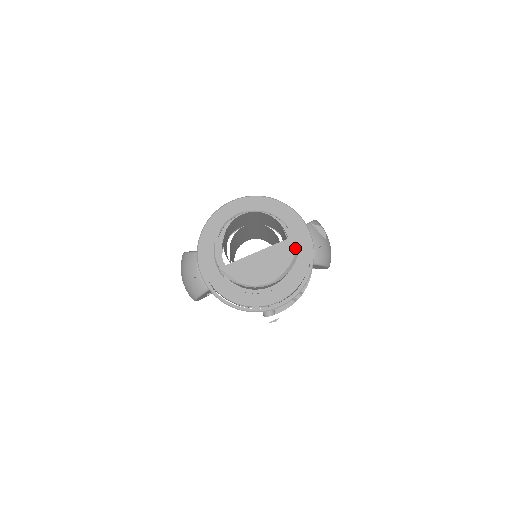
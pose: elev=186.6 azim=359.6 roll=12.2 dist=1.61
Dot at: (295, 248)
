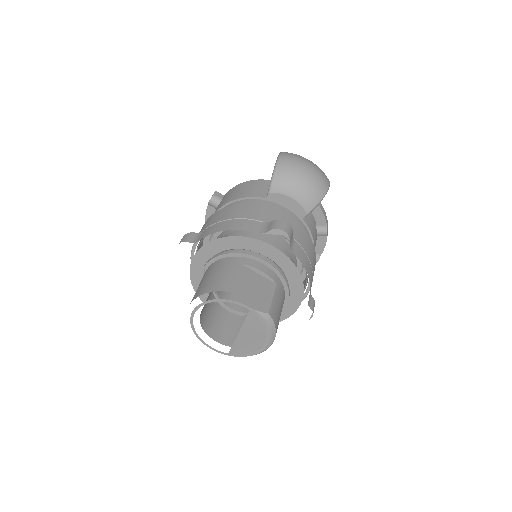
Dot at: (261, 314)
